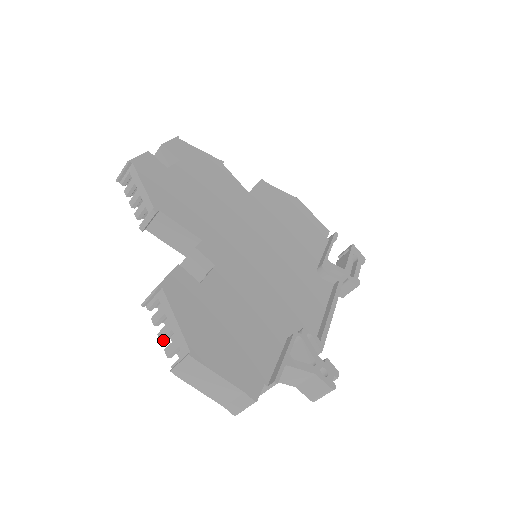
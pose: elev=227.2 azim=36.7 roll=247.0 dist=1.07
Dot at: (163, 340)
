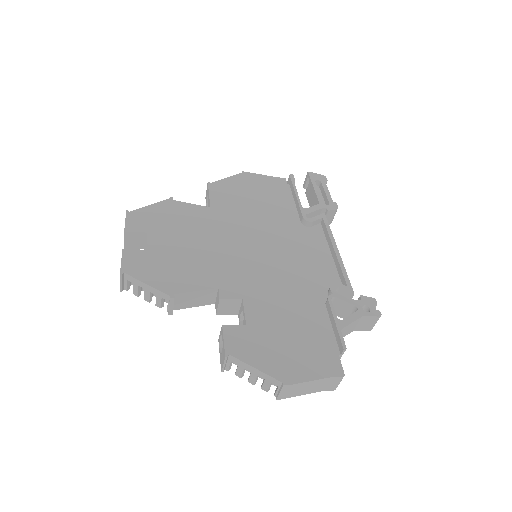
Dot at: (255, 383)
